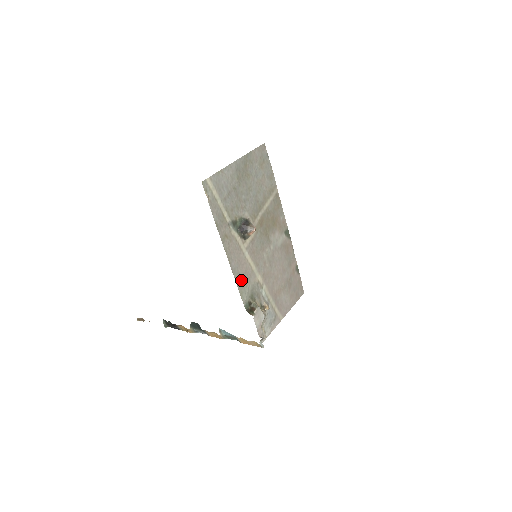
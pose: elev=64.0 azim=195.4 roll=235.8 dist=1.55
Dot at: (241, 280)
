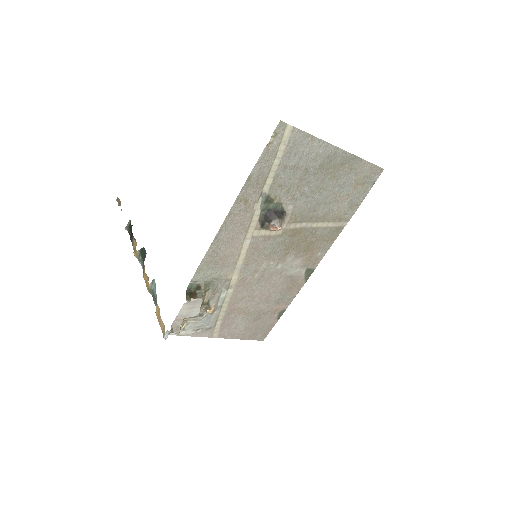
Dot at: (214, 257)
